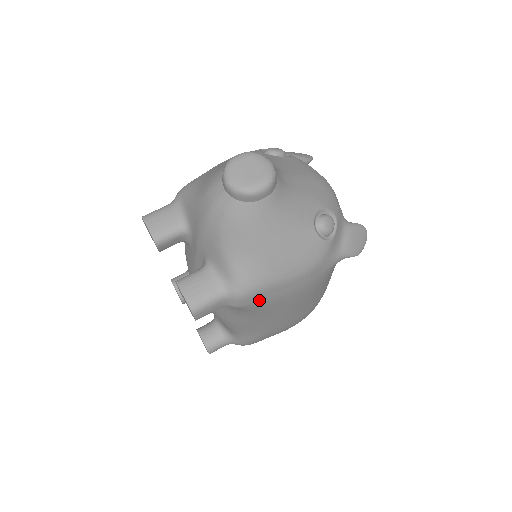
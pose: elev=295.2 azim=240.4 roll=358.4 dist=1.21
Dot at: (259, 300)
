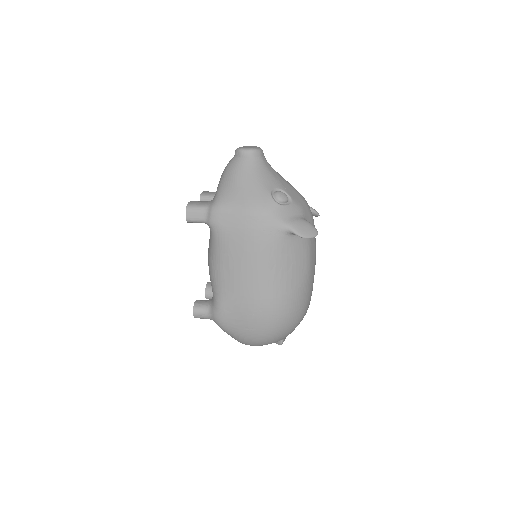
Dot at: (223, 222)
